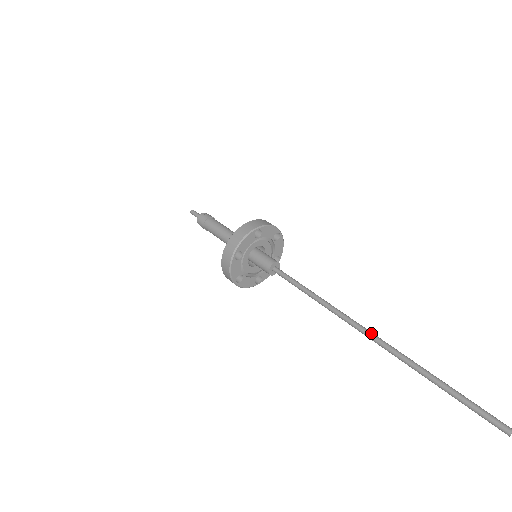
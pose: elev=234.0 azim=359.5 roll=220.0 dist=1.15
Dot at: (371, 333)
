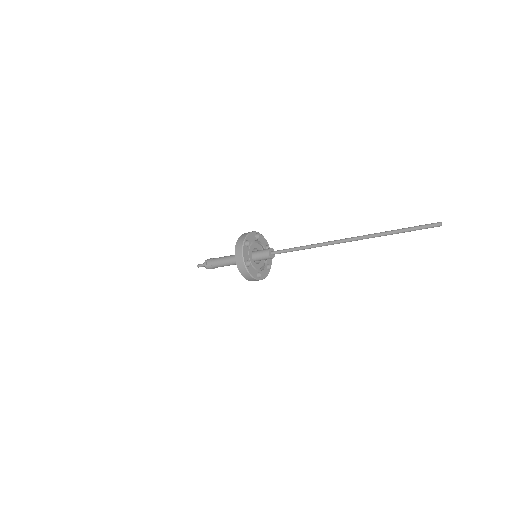
Dot at: (347, 239)
